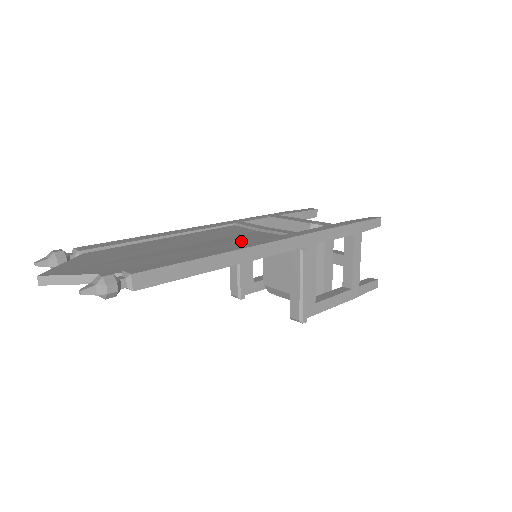
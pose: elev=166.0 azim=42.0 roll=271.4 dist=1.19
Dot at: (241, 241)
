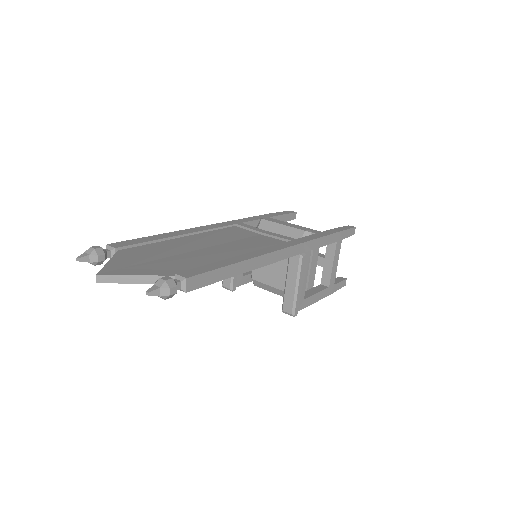
Dot at: (253, 245)
